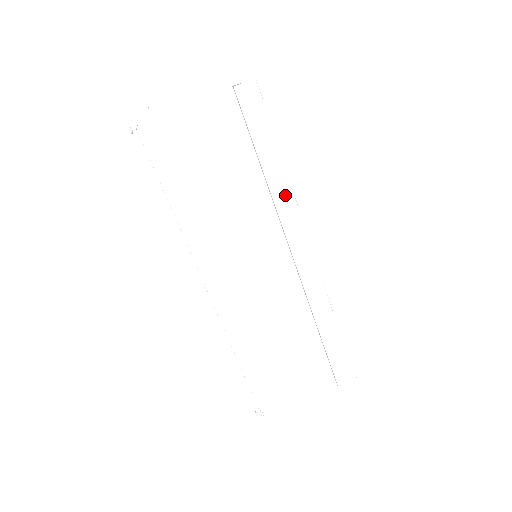
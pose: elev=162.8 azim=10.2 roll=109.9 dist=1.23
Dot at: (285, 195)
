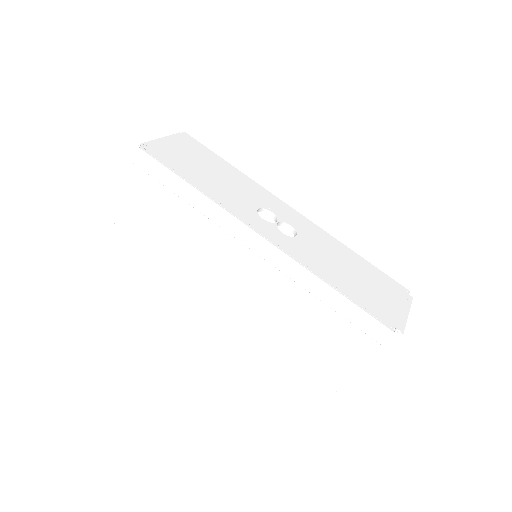
Dot at: (211, 208)
